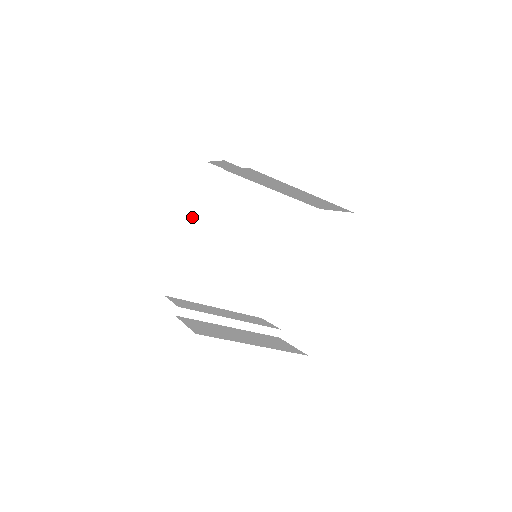
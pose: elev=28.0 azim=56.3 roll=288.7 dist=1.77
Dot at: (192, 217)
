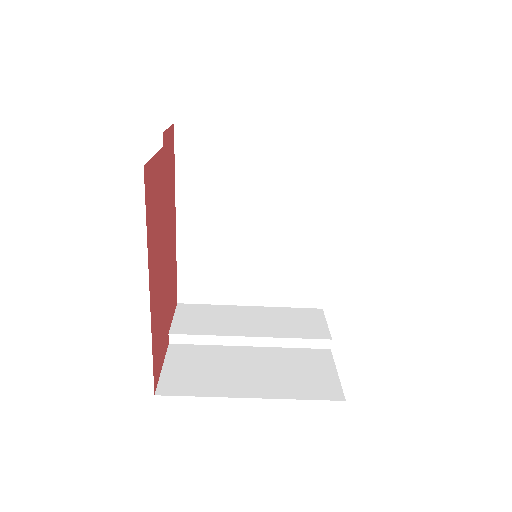
Dot at: (180, 204)
